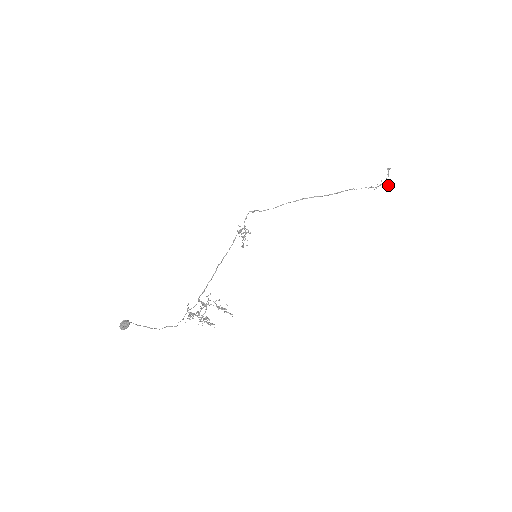
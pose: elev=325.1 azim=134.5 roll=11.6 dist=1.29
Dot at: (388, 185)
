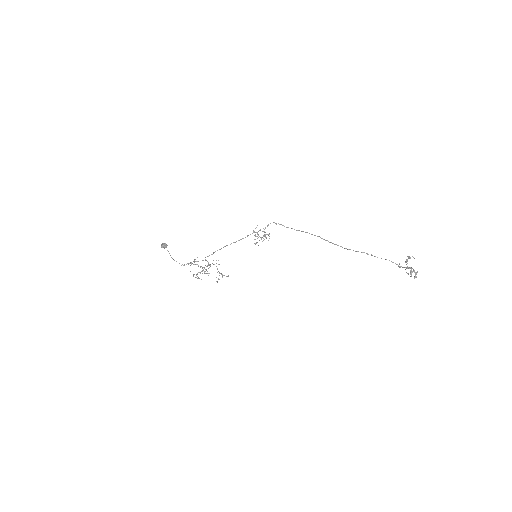
Dot at: (416, 272)
